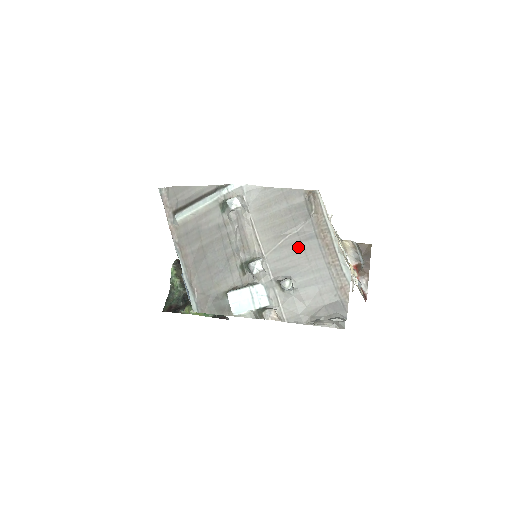
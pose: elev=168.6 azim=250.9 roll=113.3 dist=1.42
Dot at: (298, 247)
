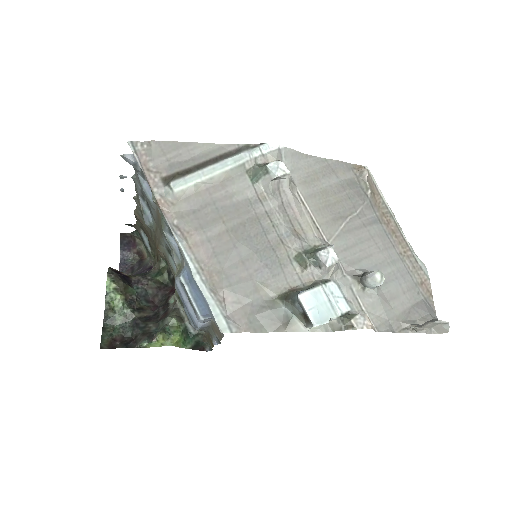
Dot at: (364, 233)
